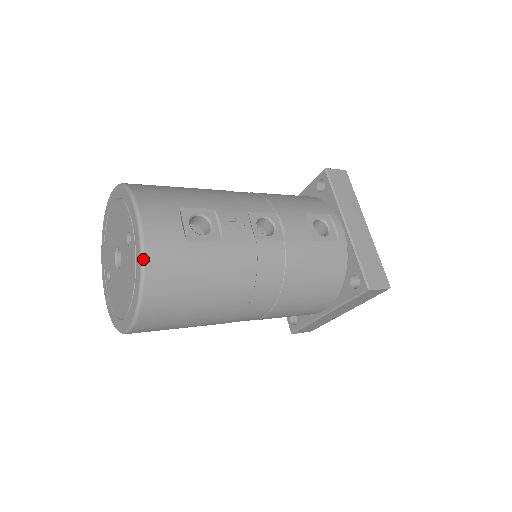
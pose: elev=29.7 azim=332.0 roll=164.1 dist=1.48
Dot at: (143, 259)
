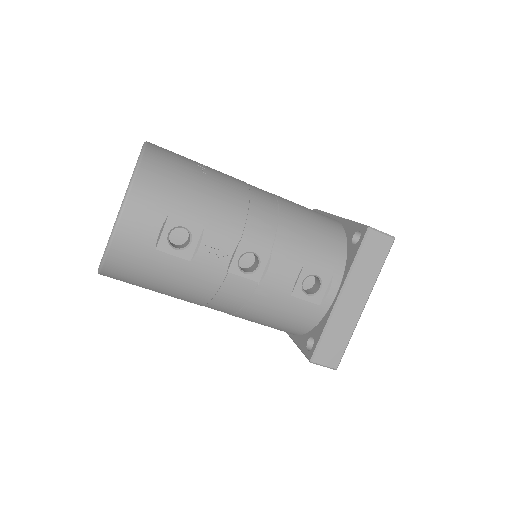
Dot at: (108, 248)
